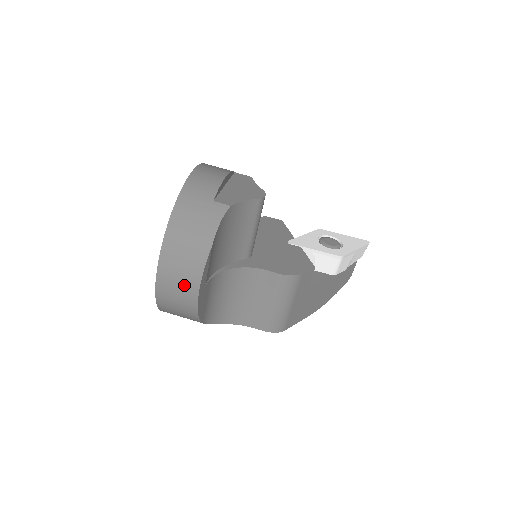
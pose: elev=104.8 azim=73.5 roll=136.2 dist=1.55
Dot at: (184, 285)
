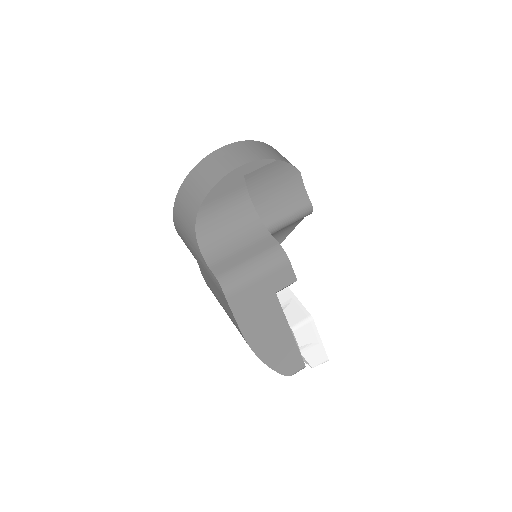
Dot at: (236, 158)
